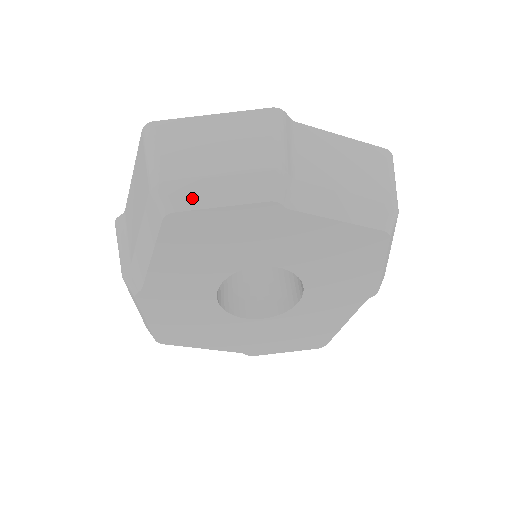
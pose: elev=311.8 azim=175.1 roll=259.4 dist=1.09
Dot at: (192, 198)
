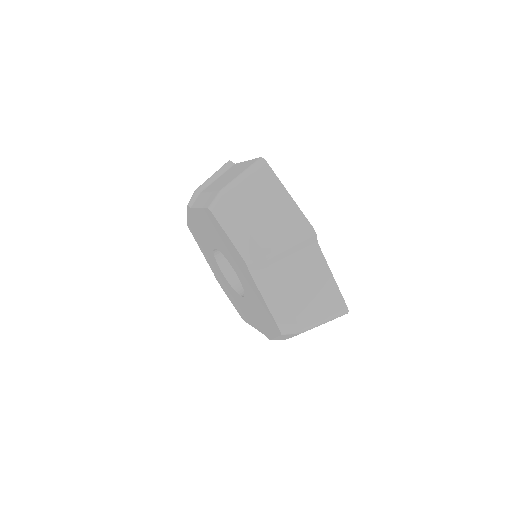
Dot at: (225, 218)
